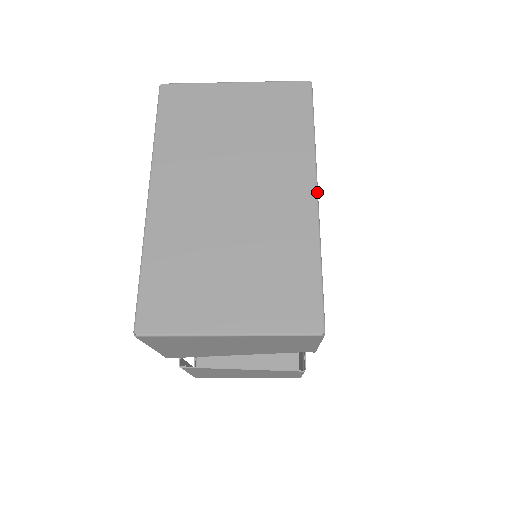
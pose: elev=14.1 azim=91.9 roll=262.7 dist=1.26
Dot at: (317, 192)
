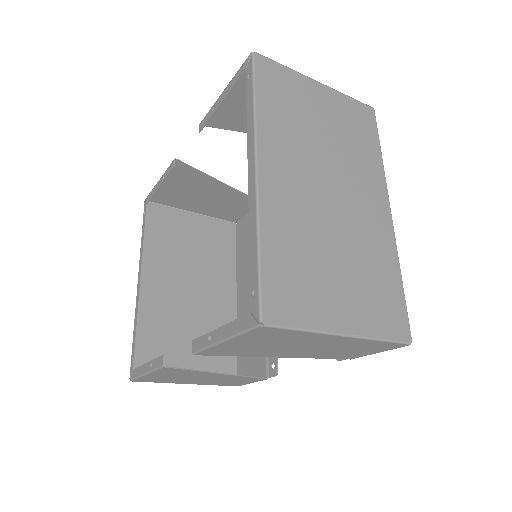
Dot at: occluded
